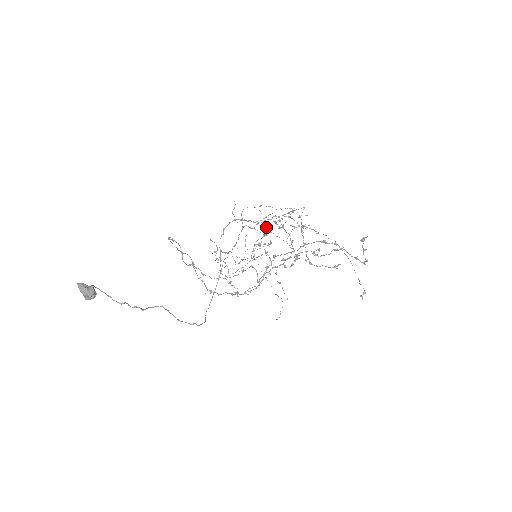
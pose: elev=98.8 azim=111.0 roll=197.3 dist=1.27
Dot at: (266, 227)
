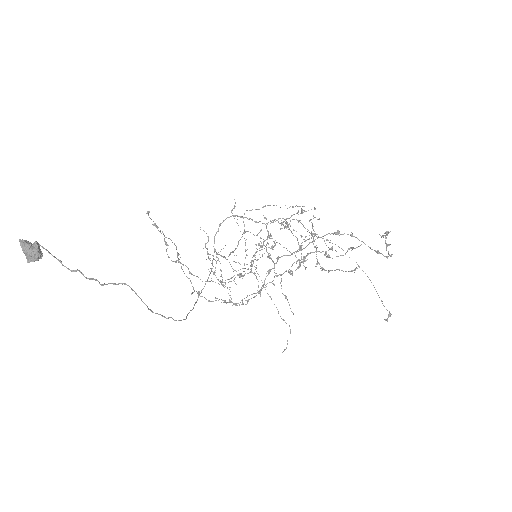
Dot at: (271, 235)
